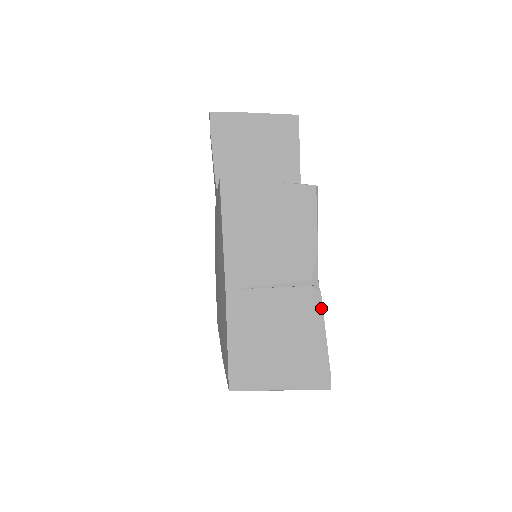
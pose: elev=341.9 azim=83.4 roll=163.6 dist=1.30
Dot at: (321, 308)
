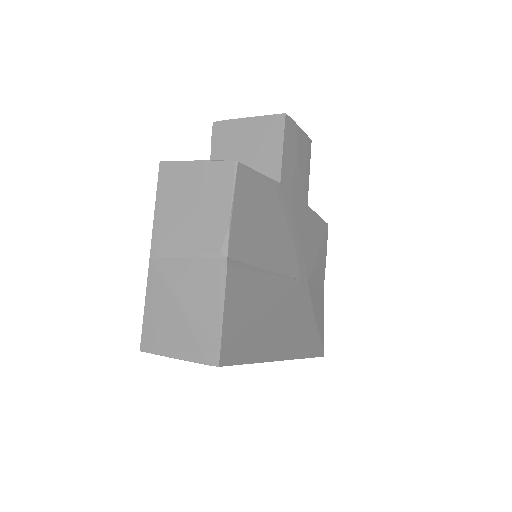
Dot at: (224, 281)
